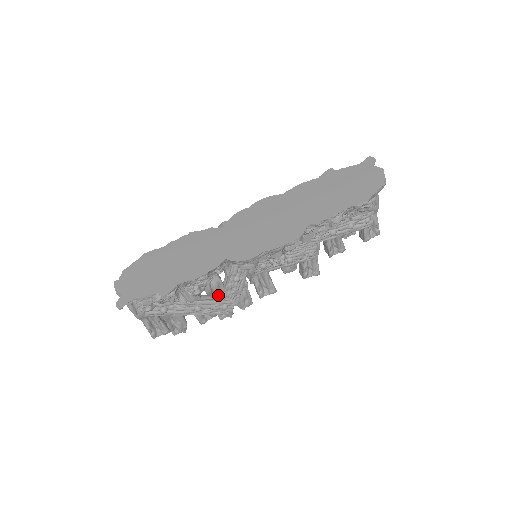
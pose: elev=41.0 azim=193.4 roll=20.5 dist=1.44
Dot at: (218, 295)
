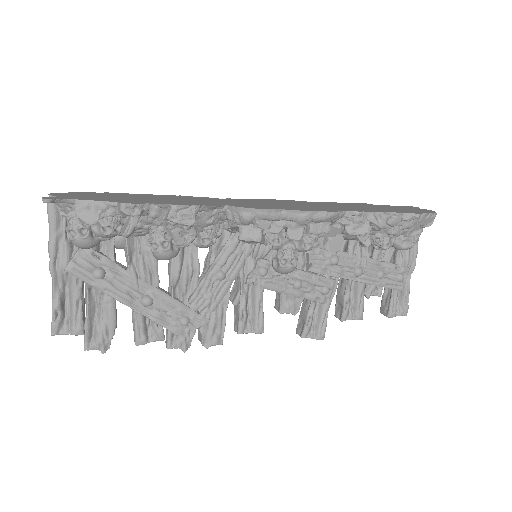
Dot at: (184, 295)
